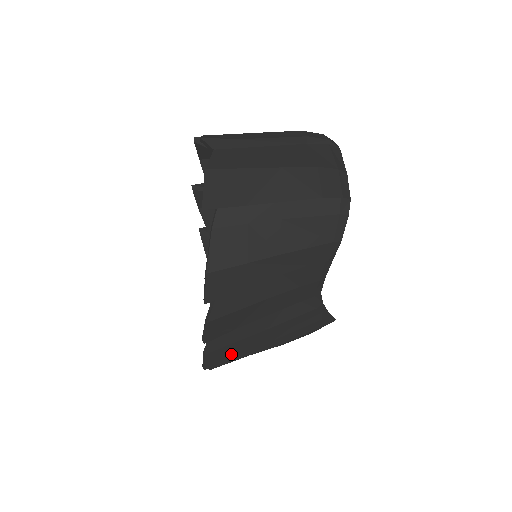
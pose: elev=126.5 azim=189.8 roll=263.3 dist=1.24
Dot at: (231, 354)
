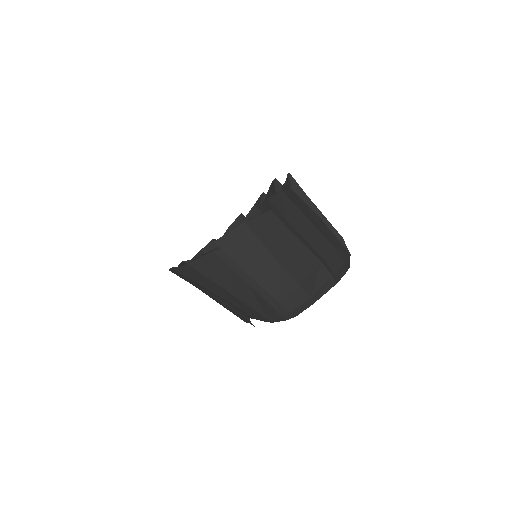
Dot at: (187, 281)
